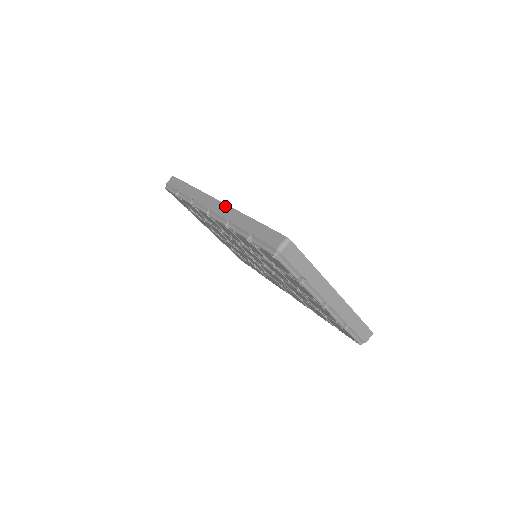
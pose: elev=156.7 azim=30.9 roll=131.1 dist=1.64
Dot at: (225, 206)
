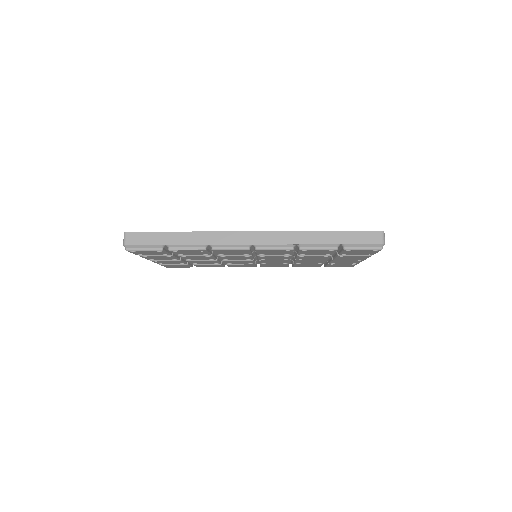
Dot at: (274, 233)
